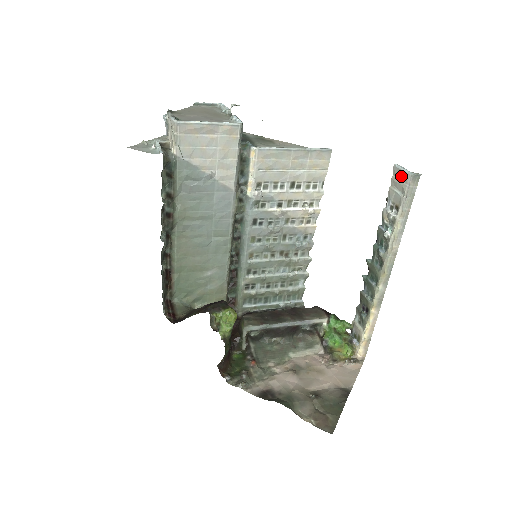
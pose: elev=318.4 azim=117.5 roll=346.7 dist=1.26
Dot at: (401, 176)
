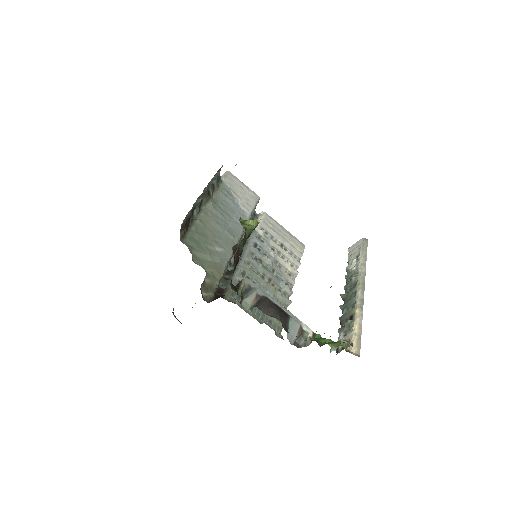
Dot at: (355, 245)
